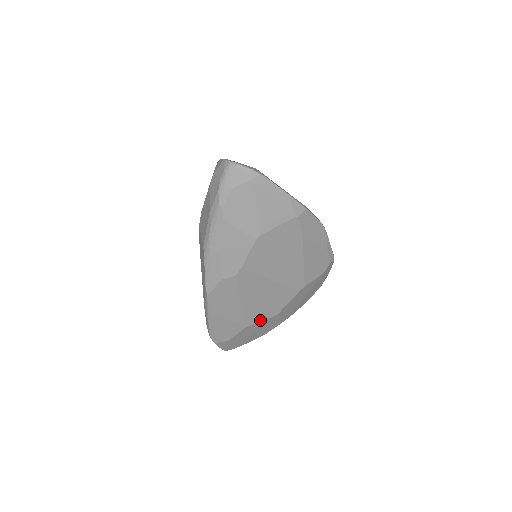
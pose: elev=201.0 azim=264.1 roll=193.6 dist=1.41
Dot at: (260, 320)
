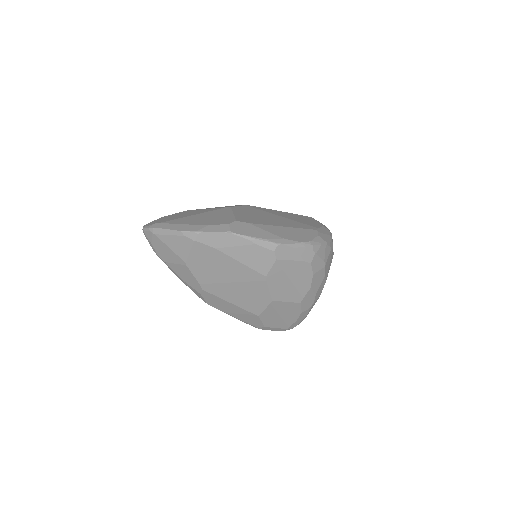
Dot at: (263, 308)
